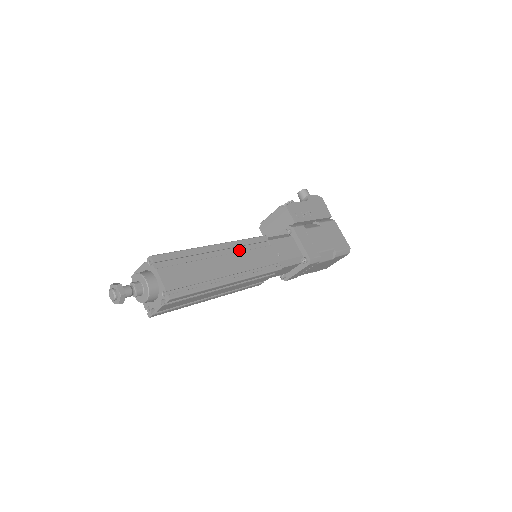
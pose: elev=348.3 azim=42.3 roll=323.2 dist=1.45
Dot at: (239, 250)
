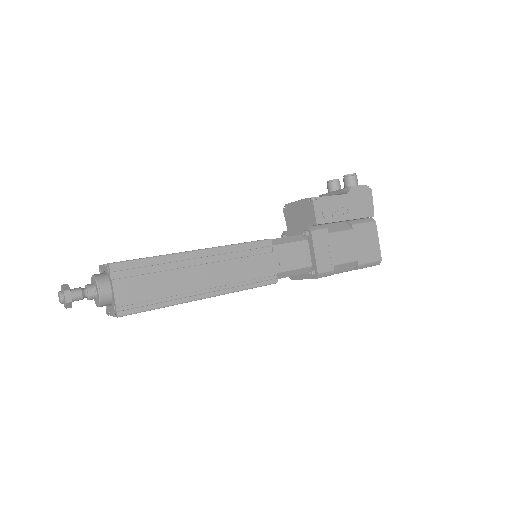
Dot at: (228, 257)
